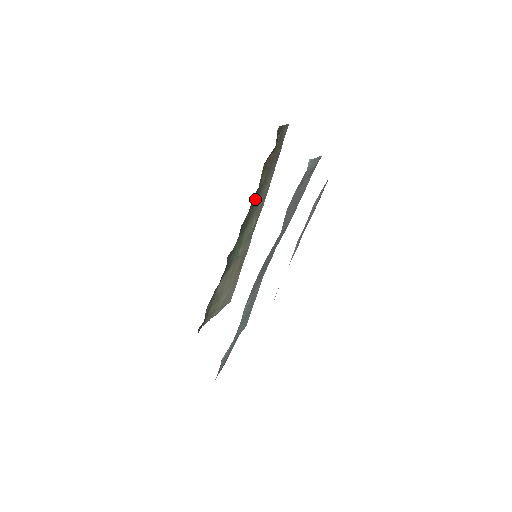
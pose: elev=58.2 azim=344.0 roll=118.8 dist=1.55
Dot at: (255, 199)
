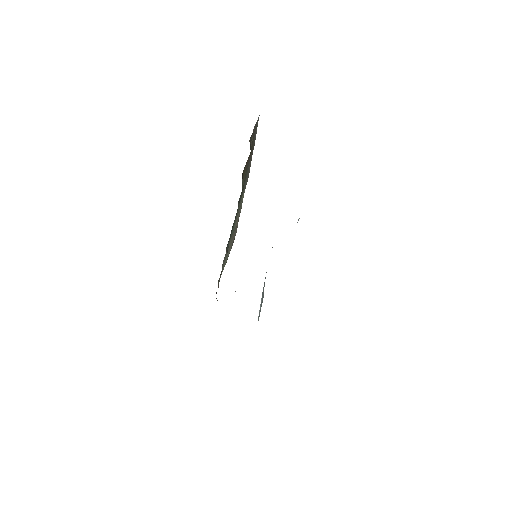
Dot at: (240, 196)
